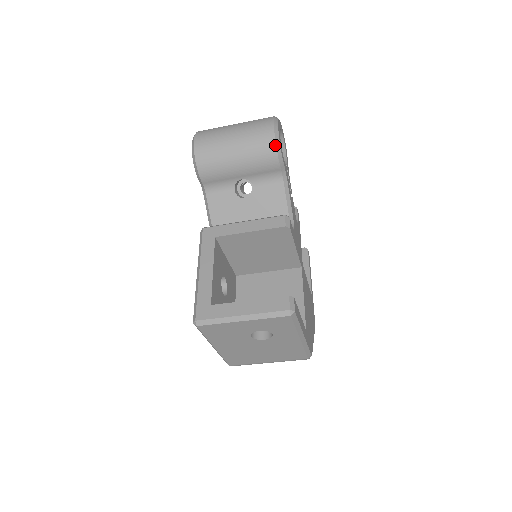
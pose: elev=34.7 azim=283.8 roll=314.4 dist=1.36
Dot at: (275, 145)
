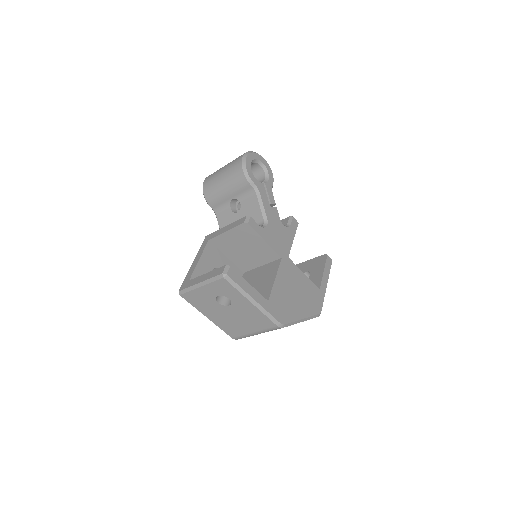
Dot at: (242, 169)
